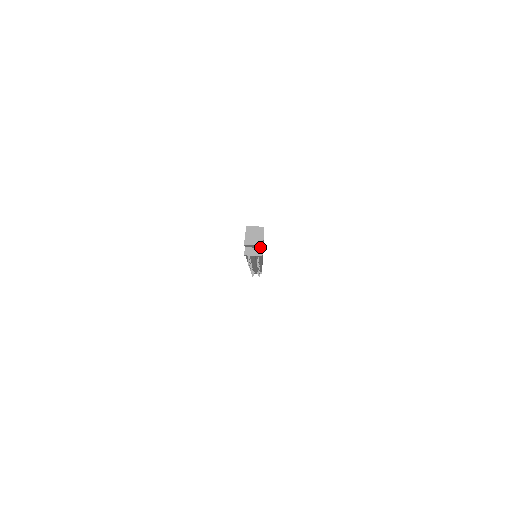
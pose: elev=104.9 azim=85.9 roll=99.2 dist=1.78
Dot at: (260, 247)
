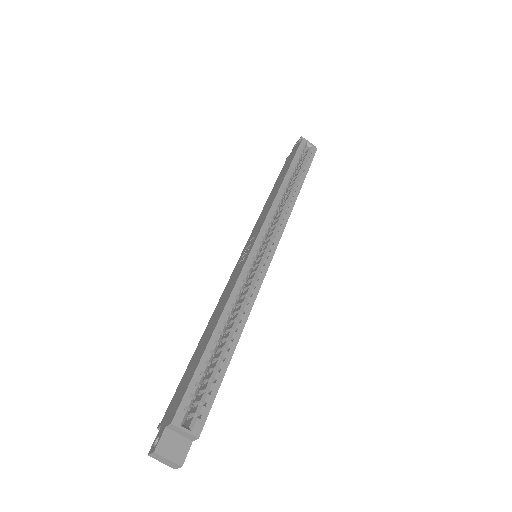
Dot at: occluded
